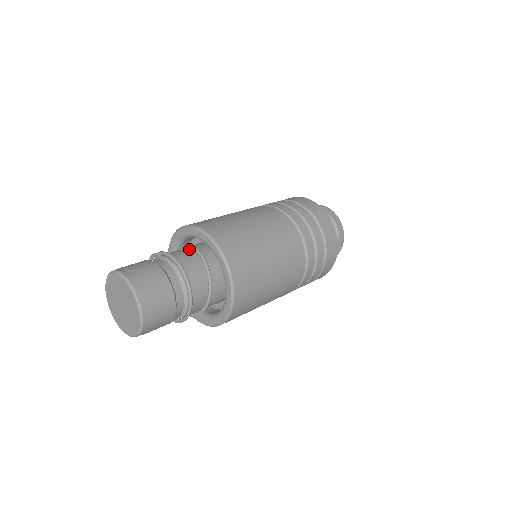
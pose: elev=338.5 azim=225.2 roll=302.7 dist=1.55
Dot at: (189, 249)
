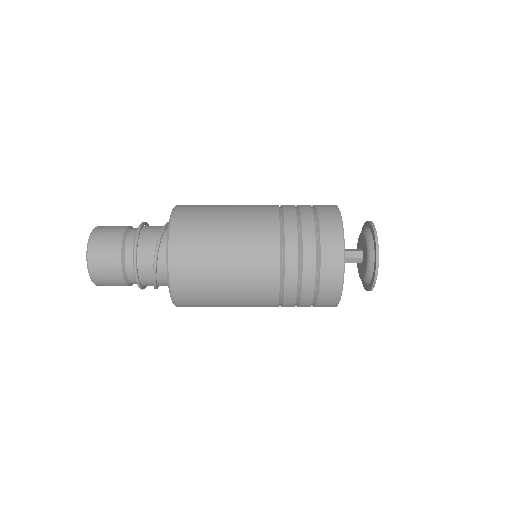
Dot at: occluded
